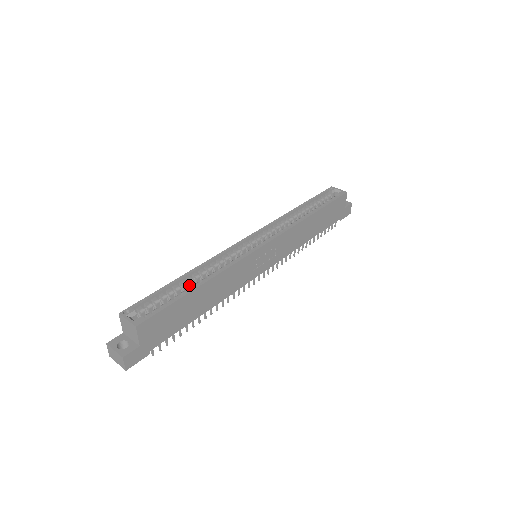
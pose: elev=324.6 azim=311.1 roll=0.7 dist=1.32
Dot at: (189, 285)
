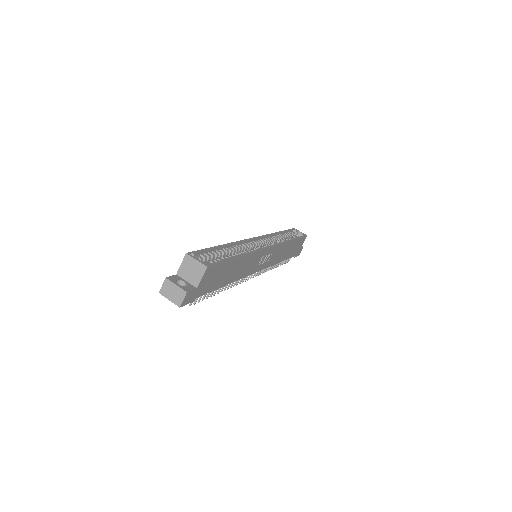
Dot at: (225, 255)
